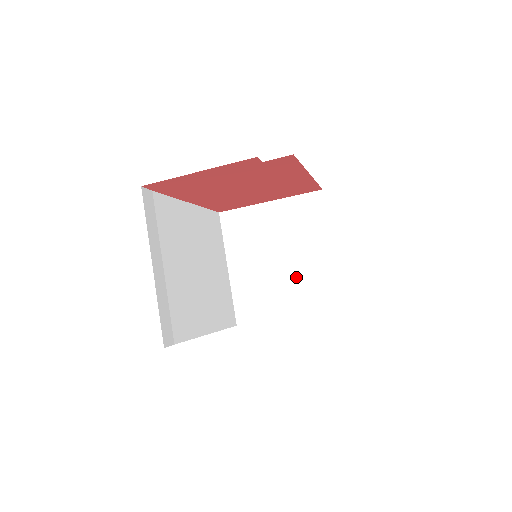
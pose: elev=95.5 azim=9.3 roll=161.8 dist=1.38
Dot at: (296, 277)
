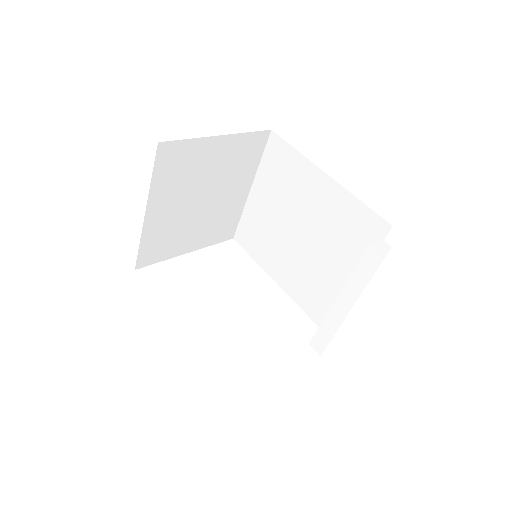
Dot at: (210, 216)
